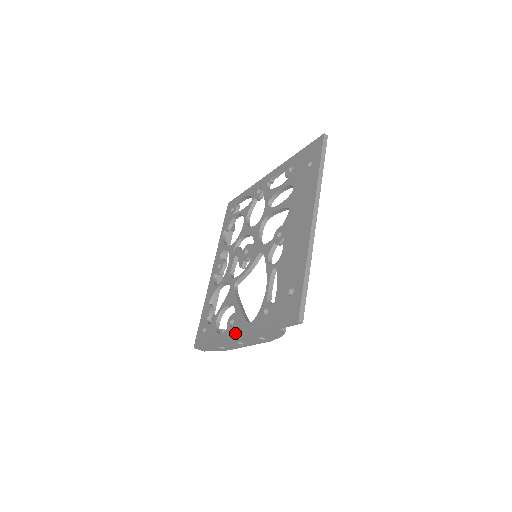
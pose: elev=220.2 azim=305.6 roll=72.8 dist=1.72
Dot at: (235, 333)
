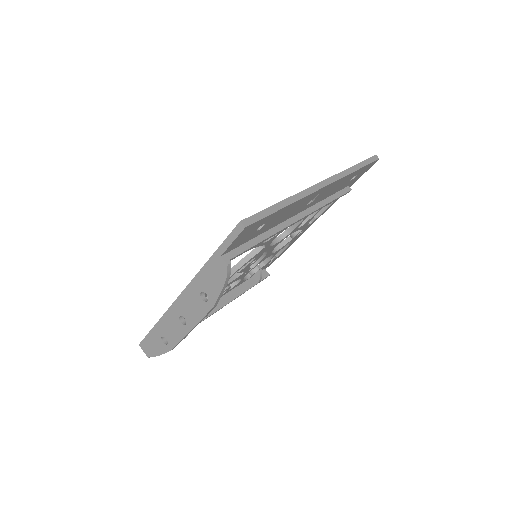
Dot at: occluded
